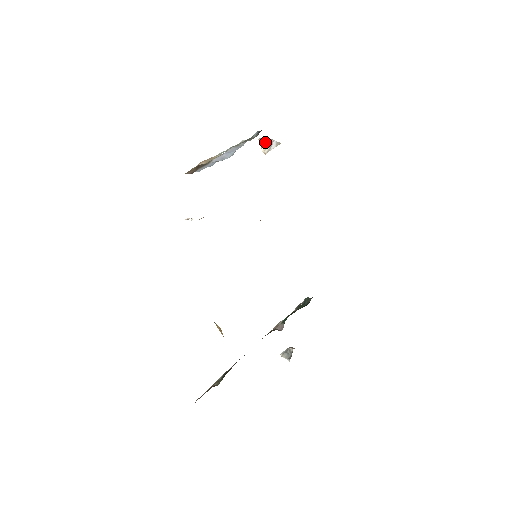
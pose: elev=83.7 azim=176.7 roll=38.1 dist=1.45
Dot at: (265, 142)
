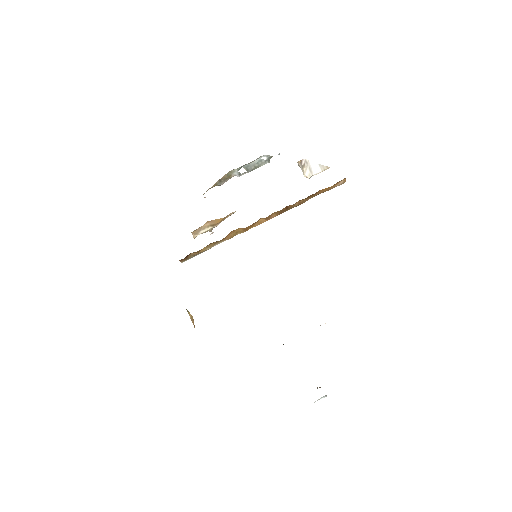
Dot at: (302, 165)
